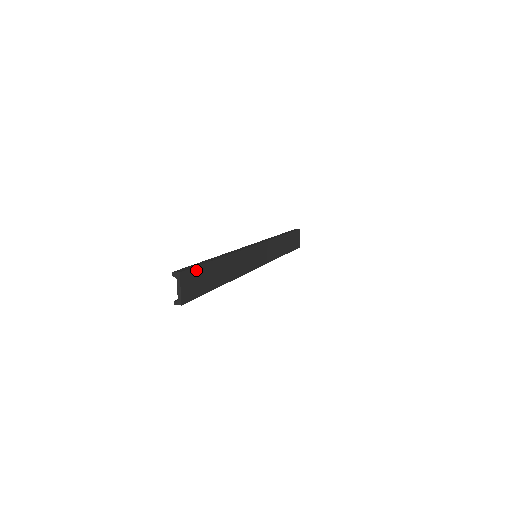
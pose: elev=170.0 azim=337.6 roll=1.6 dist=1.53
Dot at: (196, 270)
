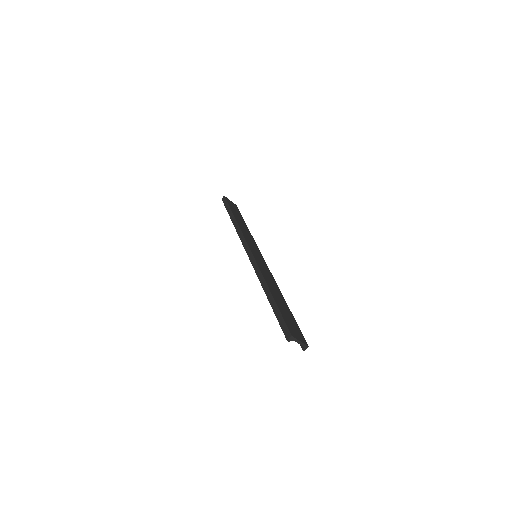
Dot at: (285, 320)
